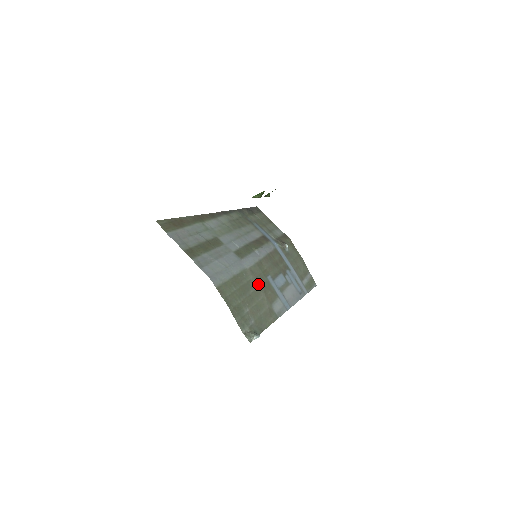
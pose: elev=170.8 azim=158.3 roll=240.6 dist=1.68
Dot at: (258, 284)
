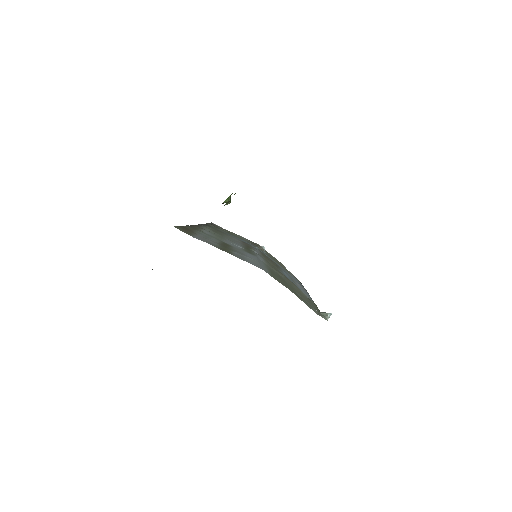
Dot at: (282, 276)
